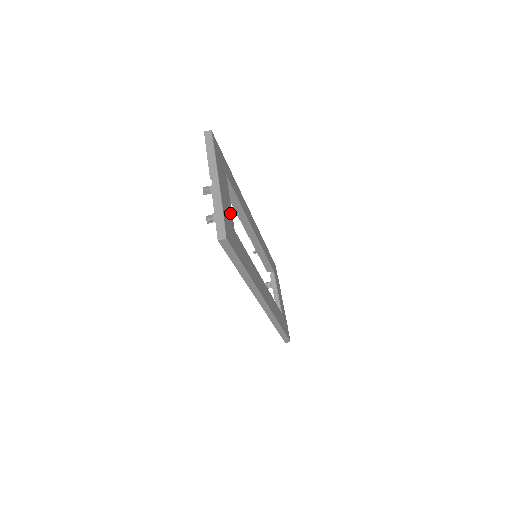
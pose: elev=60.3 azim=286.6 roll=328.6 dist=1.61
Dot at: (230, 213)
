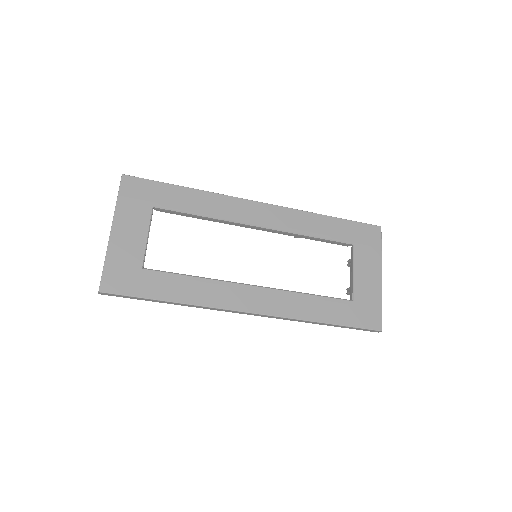
Dot at: (136, 253)
